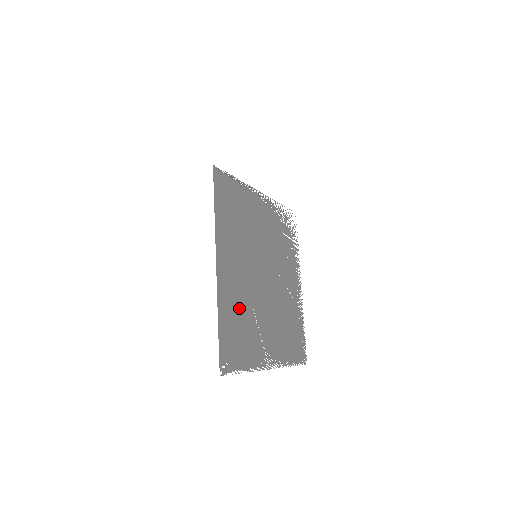
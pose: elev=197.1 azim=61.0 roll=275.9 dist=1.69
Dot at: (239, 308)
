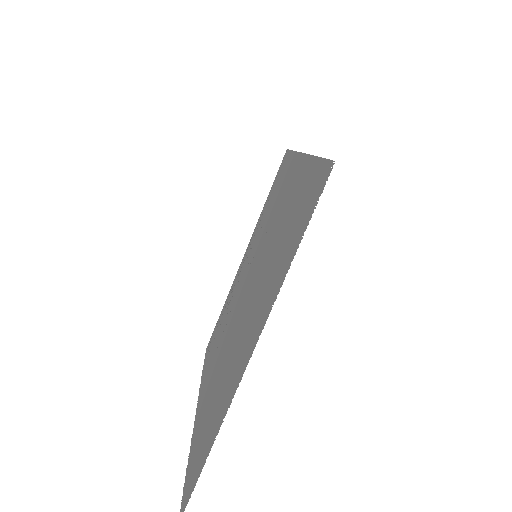
Dot at: (286, 219)
